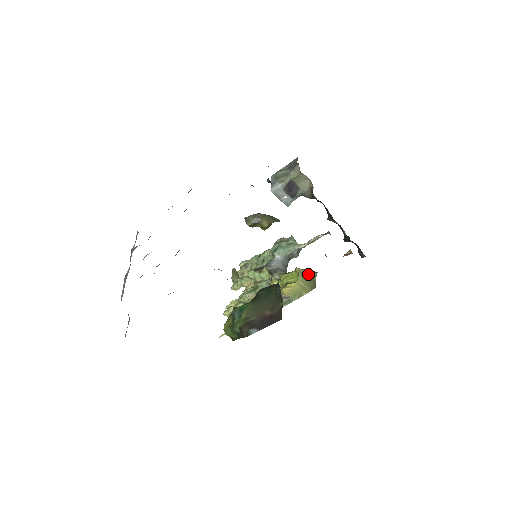
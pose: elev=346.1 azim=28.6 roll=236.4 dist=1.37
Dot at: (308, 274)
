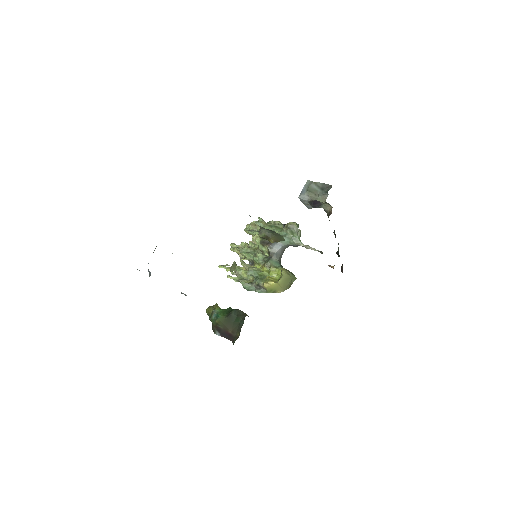
Dot at: (288, 279)
